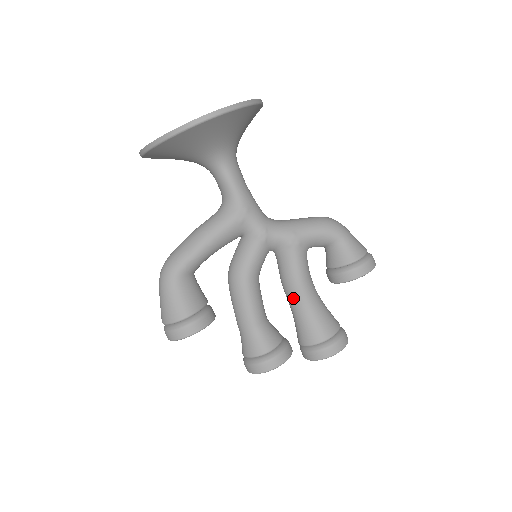
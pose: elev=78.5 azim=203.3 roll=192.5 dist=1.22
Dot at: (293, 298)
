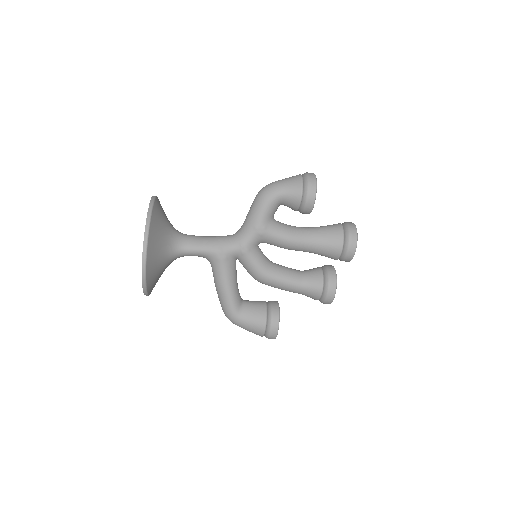
Dot at: (300, 250)
